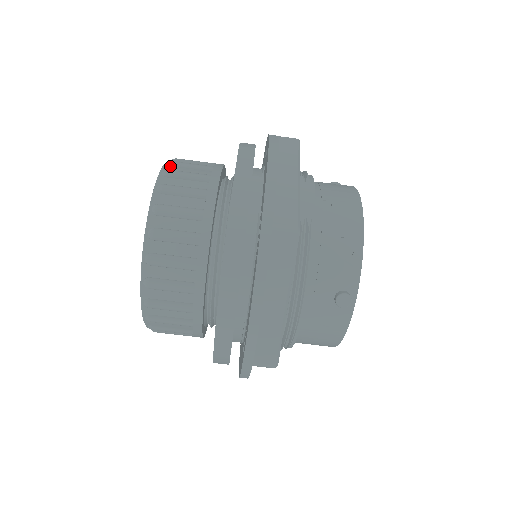
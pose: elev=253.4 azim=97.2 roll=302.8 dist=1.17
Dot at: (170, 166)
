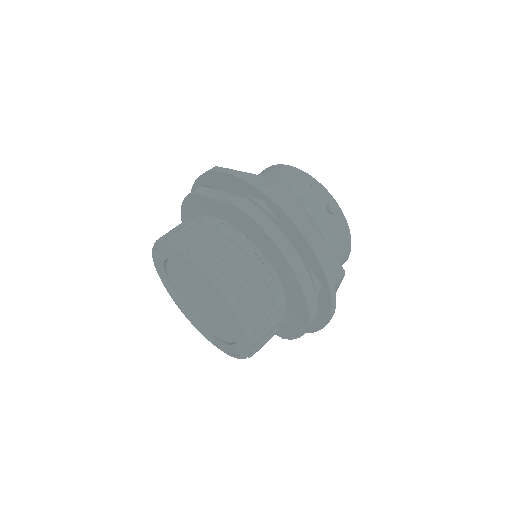
Dot at: (163, 239)
